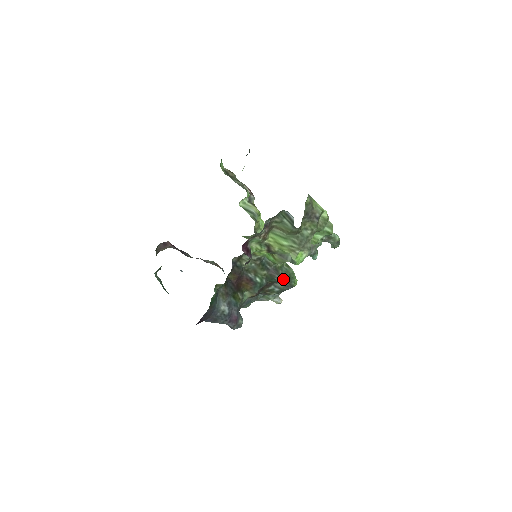
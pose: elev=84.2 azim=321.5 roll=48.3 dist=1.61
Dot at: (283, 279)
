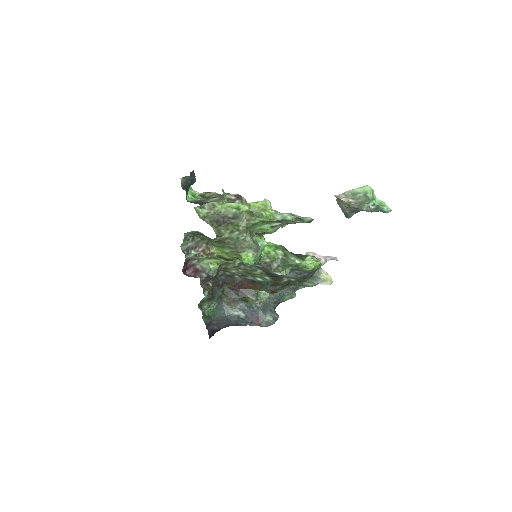
Dot at: (279, 272)
